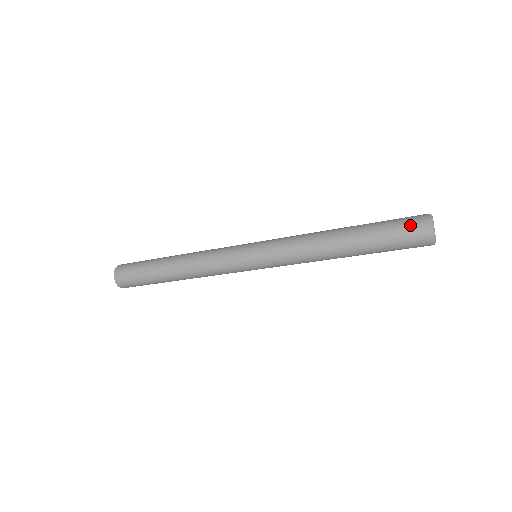
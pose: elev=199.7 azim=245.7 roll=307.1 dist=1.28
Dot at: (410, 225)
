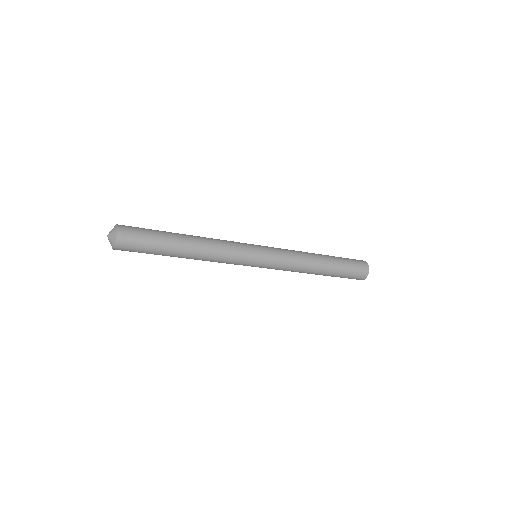
Dot at: (358, 262)
